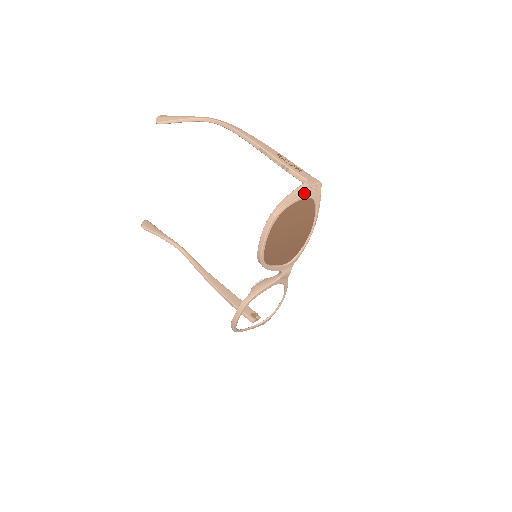
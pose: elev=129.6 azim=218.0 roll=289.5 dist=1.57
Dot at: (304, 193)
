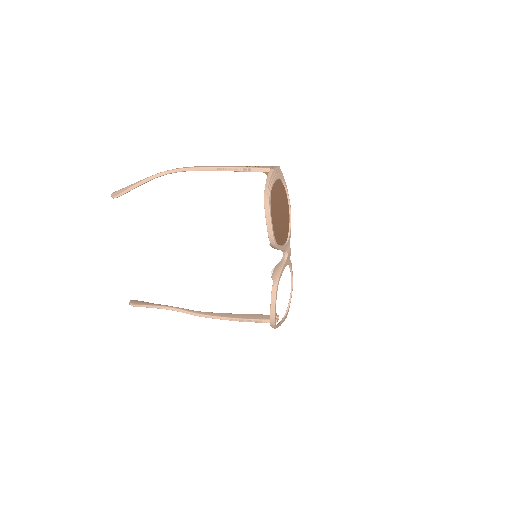
Dot at: (275, 175)
